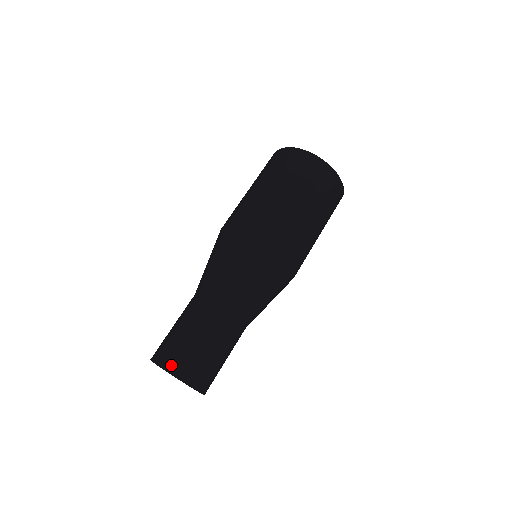
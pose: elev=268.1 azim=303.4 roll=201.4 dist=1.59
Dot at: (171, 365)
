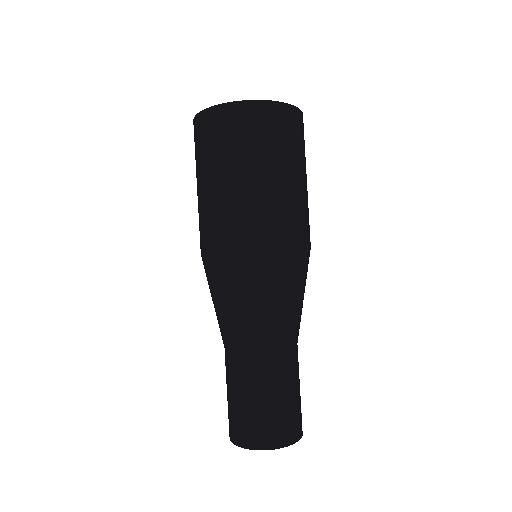
Dot at: (251, 443)
